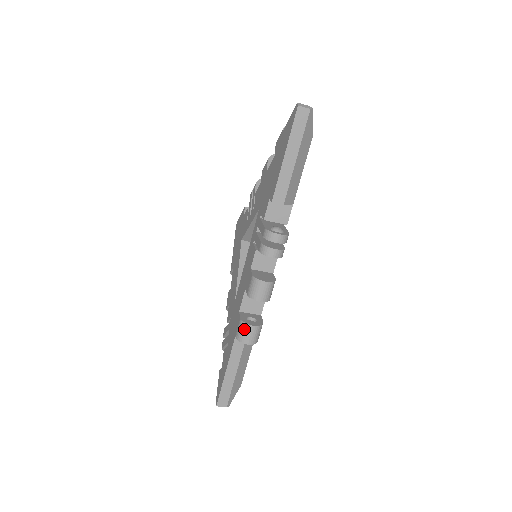
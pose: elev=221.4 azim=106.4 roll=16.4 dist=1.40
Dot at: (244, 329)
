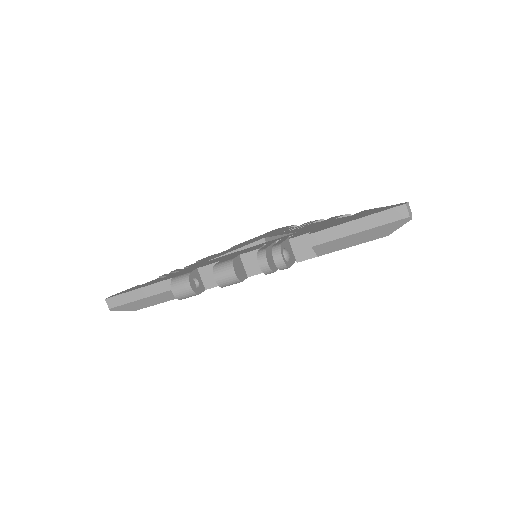
Dot at: (183, 280)
